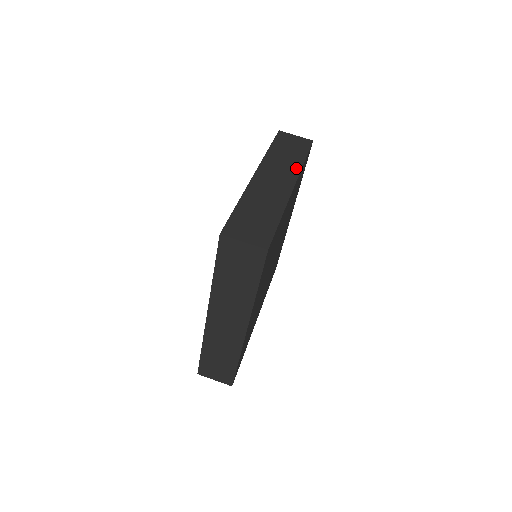
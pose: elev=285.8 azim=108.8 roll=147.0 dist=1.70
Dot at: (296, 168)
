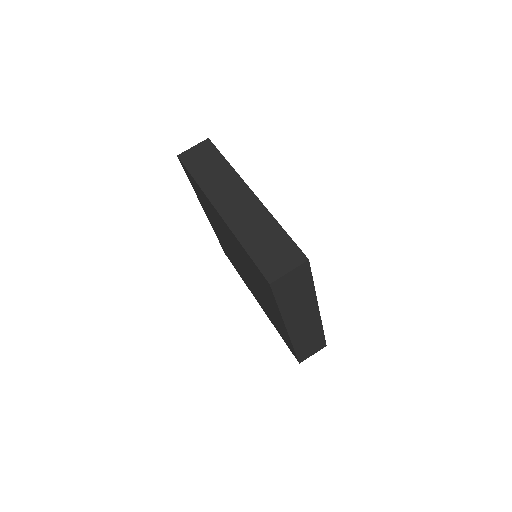
Dot at: (233, 175)
